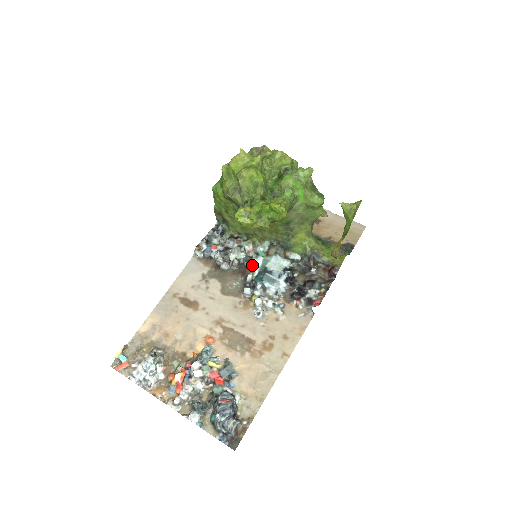
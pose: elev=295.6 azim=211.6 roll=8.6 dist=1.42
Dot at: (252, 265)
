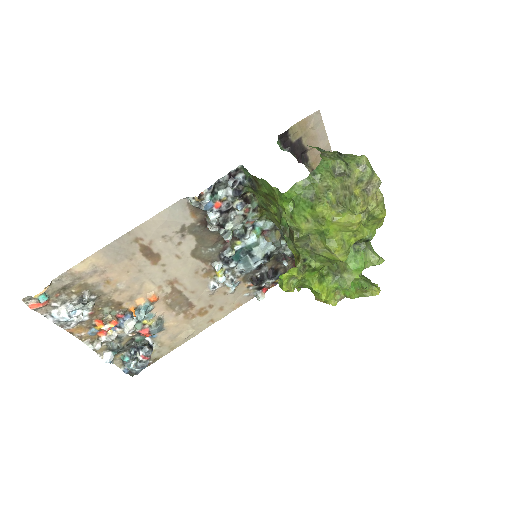
Dot at: (240, 237)
